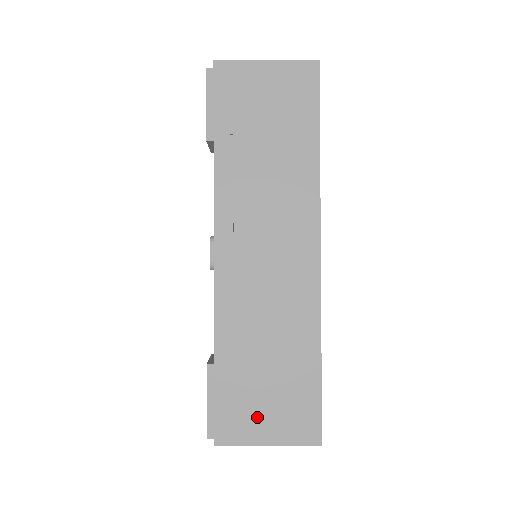
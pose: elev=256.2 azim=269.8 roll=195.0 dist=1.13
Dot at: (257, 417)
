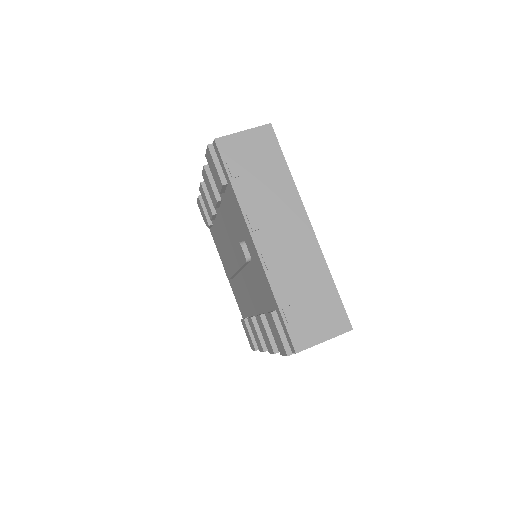
Dot at: (313, 328)
